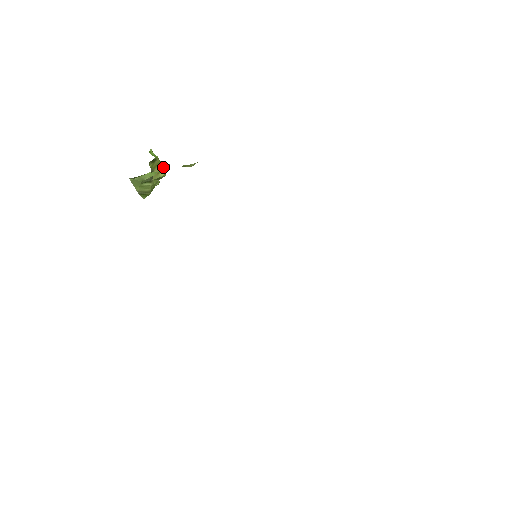
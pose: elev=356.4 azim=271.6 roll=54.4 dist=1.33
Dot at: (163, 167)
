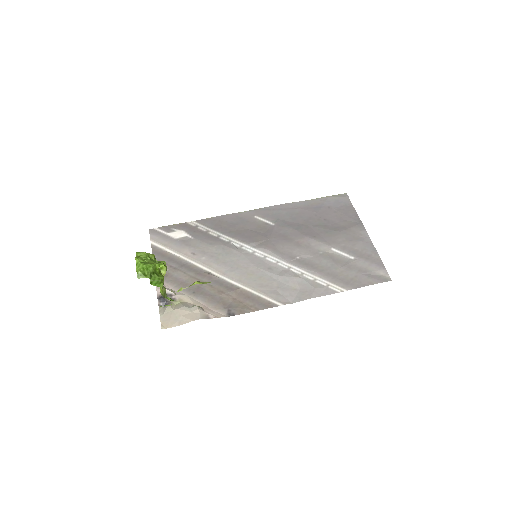
Dot at: (162, 267)
